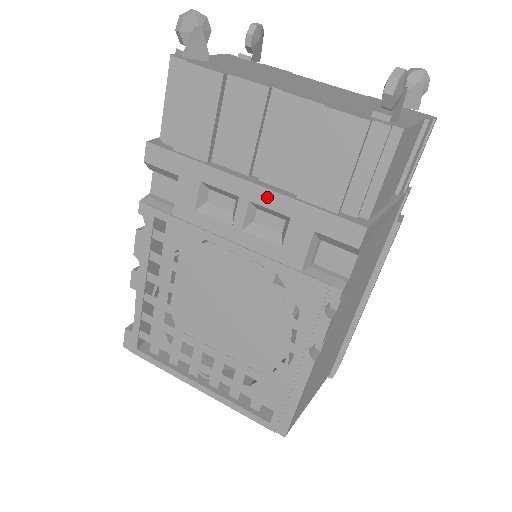
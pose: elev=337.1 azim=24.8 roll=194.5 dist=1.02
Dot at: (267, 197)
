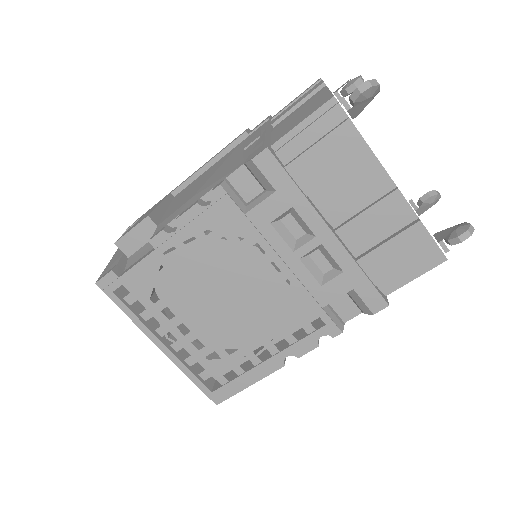
Dot at: (338, 250)
